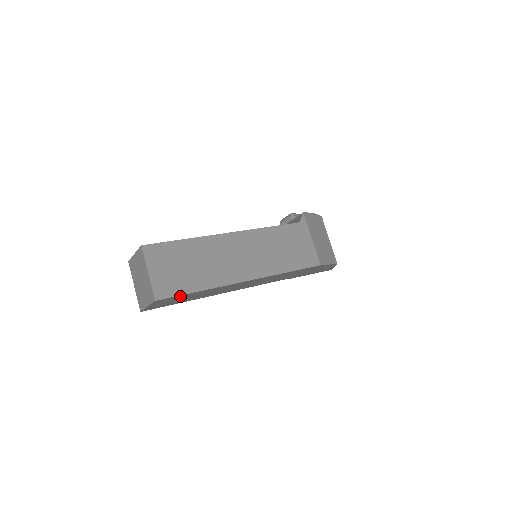
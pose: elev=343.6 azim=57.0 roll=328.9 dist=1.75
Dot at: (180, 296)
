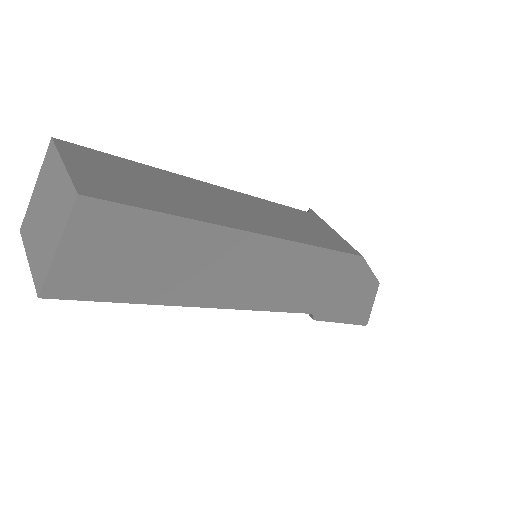
Dot at: (134, 220)
